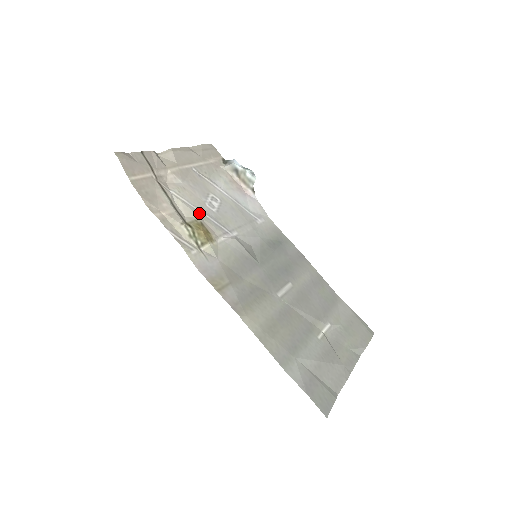
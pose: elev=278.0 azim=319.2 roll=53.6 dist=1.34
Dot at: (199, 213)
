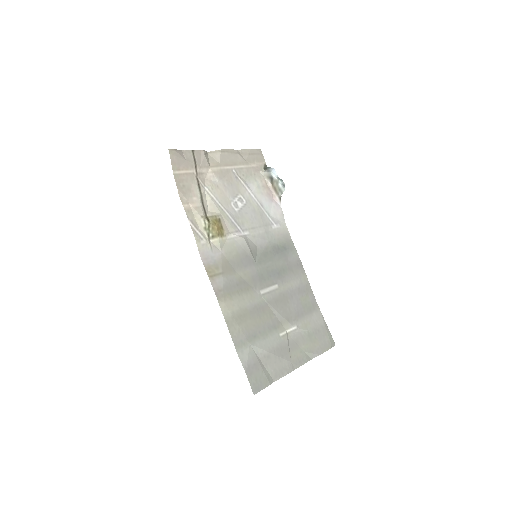
Dot at: (222, 210)
